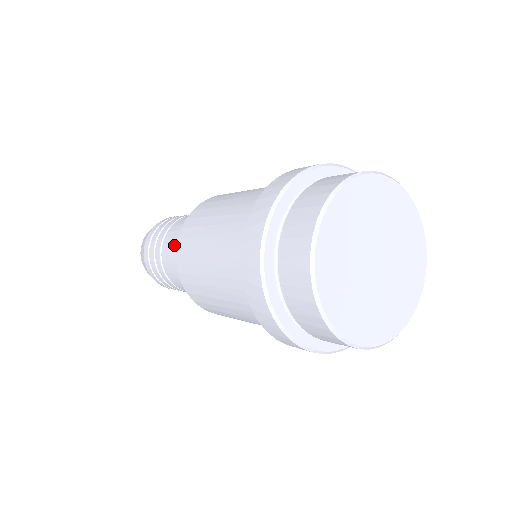
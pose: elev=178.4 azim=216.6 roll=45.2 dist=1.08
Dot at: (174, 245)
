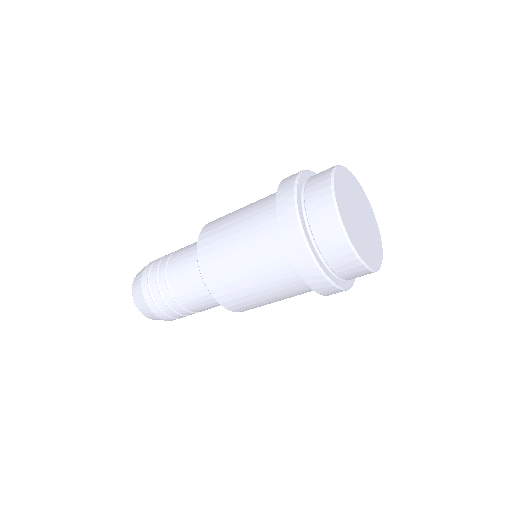
Dot at: (183, 265)
